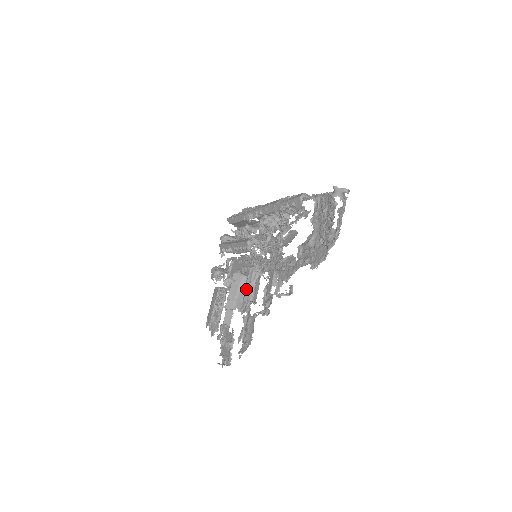
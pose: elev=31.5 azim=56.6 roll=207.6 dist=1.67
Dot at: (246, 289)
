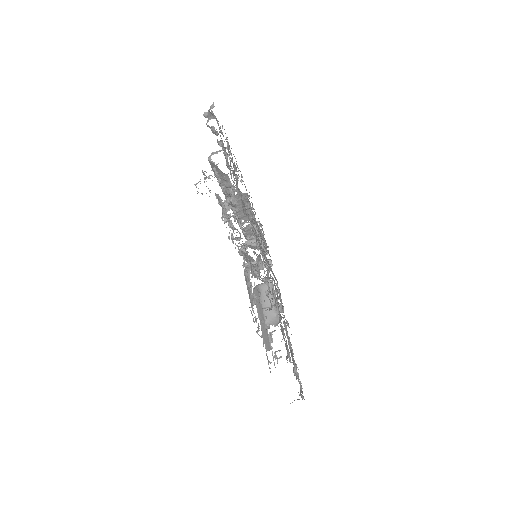
Dot at: occluded
